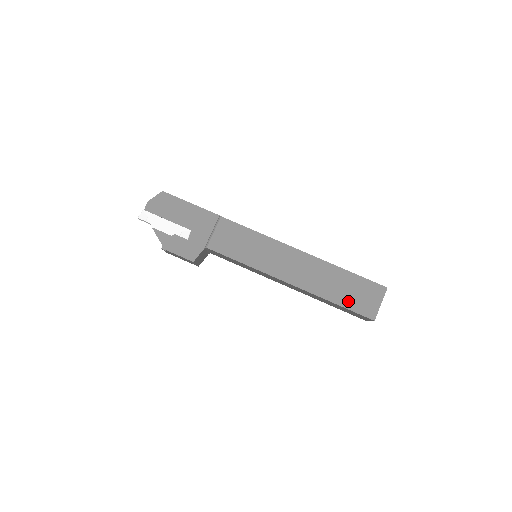
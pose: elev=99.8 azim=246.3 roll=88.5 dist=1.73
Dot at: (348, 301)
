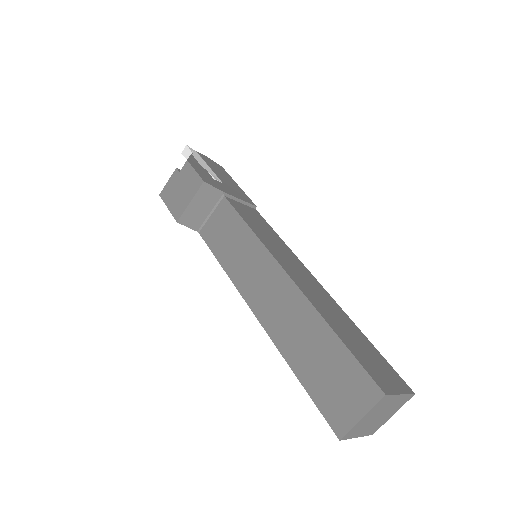
Dot at: (354, 348)
